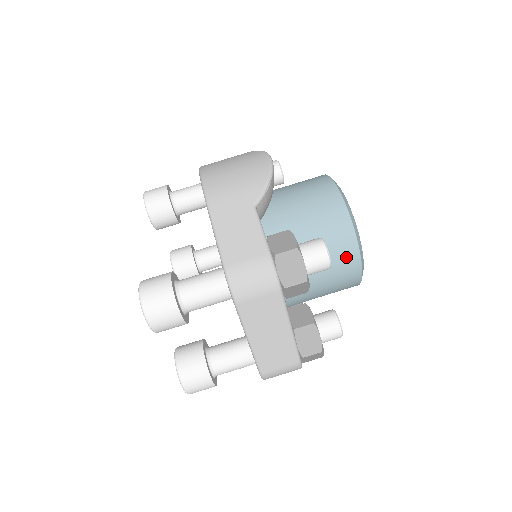
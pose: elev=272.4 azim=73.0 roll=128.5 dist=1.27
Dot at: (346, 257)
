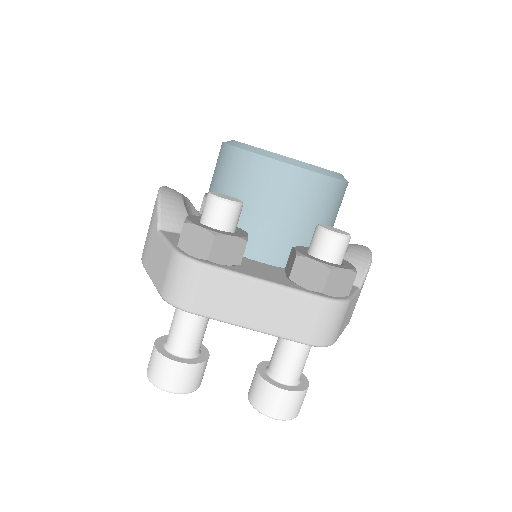
Dot at: (273, 177)
